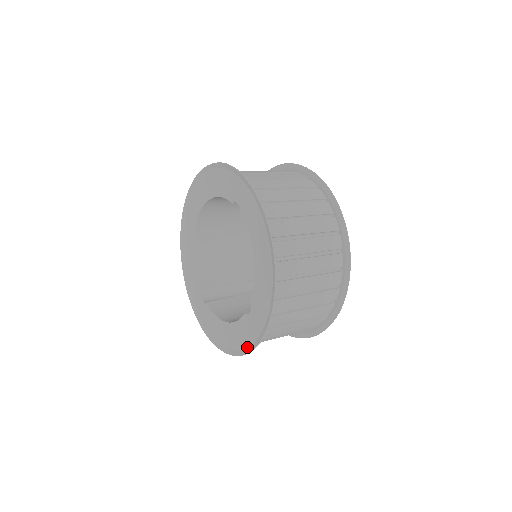
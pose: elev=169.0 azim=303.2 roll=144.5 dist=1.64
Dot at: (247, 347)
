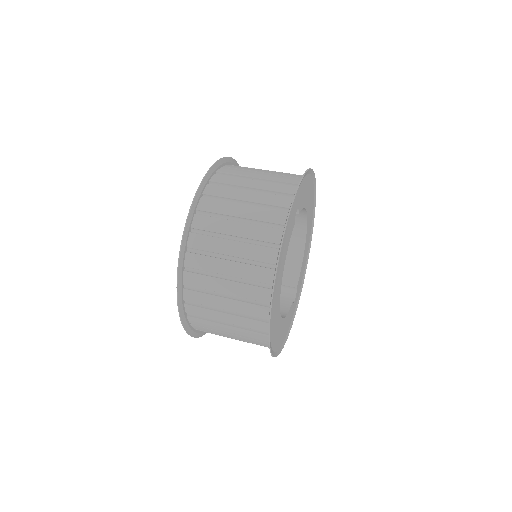
Dot at: (192, 330)
